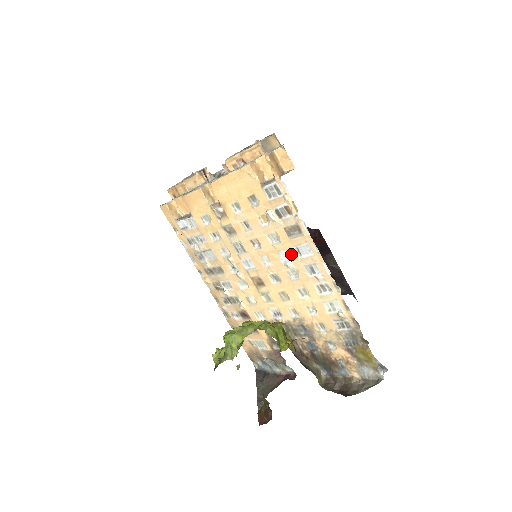
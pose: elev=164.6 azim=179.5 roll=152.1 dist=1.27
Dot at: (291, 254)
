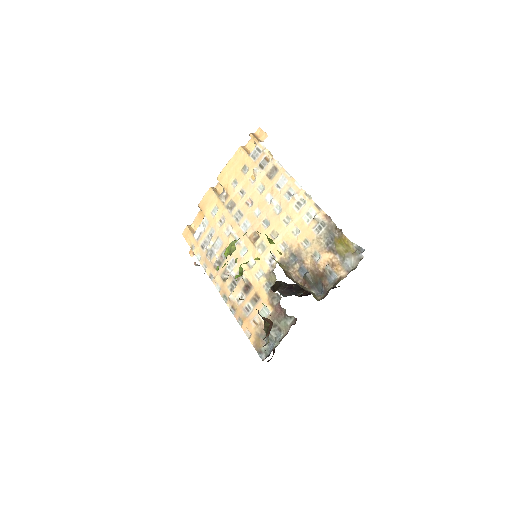
Dot at: (273, 192)
